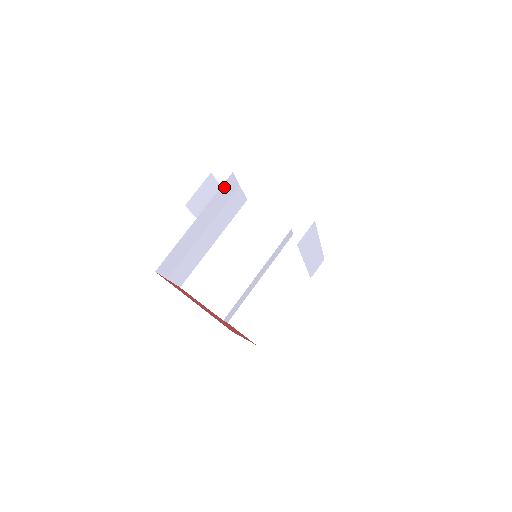
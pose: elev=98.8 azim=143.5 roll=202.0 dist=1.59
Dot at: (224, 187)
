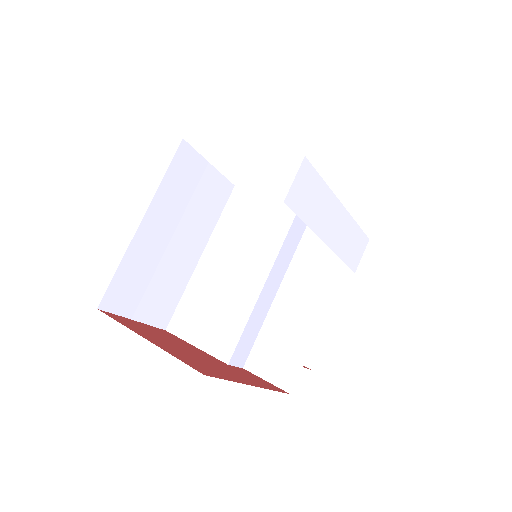
Dot at: (177, 164)
